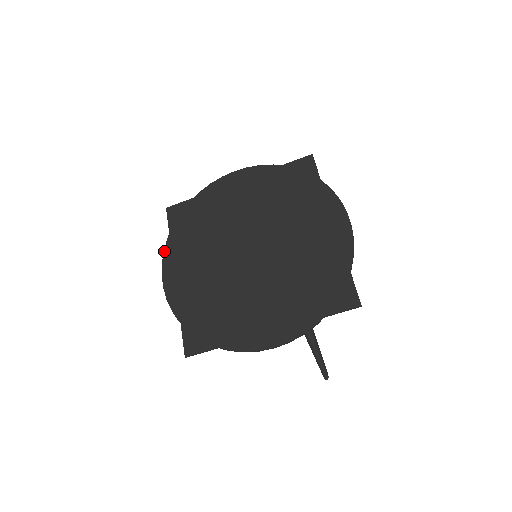
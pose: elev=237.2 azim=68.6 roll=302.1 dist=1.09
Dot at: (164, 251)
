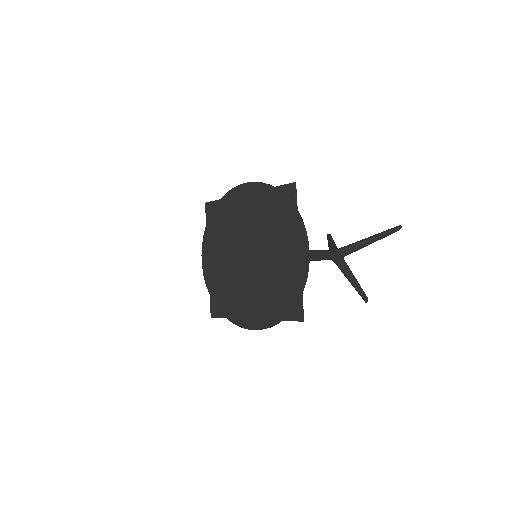
Dot at: (203, 238)
